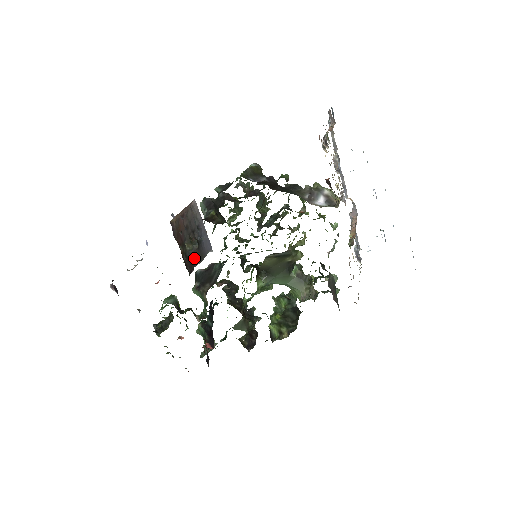
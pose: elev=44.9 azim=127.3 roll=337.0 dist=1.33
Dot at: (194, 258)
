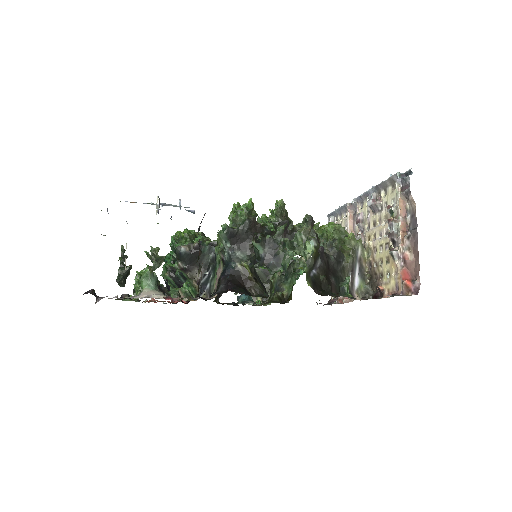
Dot at: occluded
